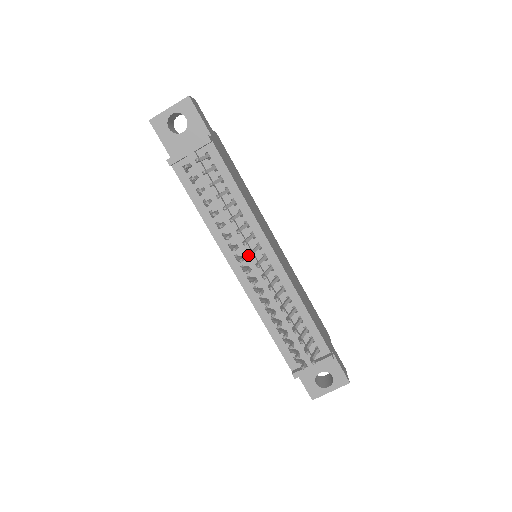
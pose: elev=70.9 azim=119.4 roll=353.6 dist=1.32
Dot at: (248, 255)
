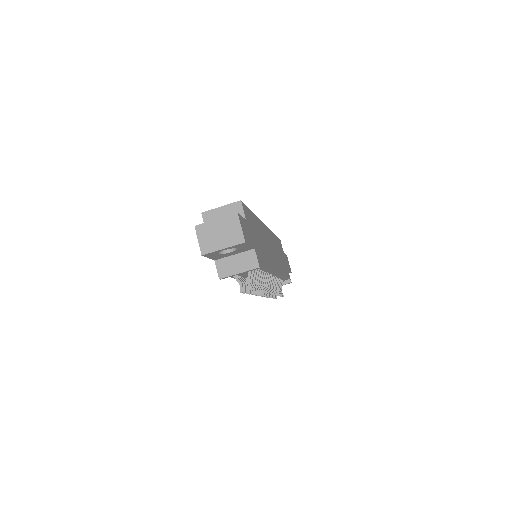
Dot at: occluded
